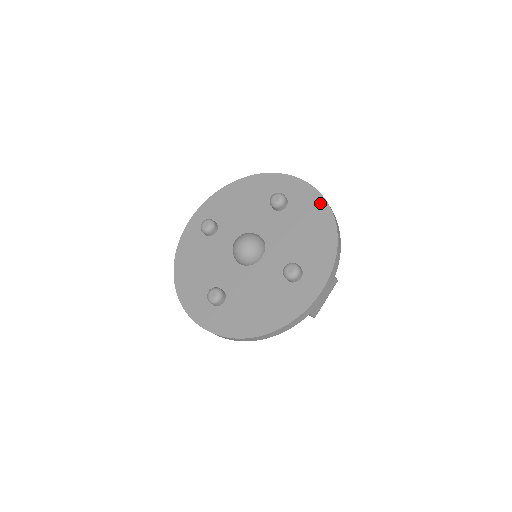
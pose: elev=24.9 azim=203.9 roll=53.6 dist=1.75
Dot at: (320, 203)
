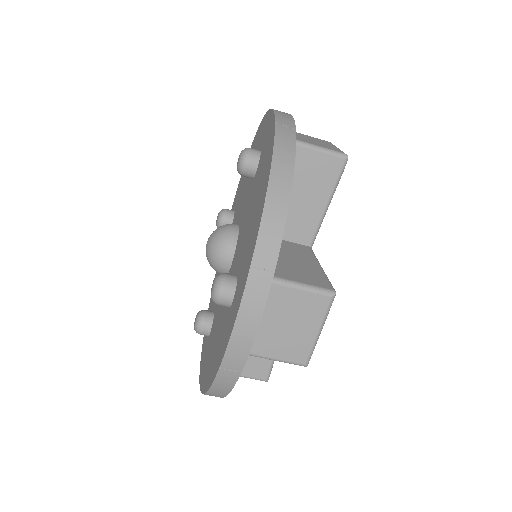
Dot at: occluded
